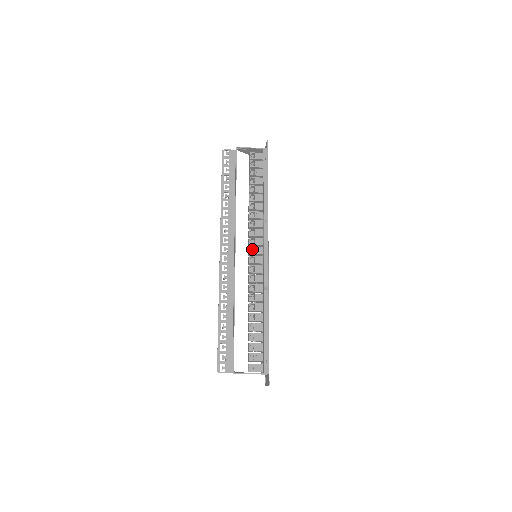
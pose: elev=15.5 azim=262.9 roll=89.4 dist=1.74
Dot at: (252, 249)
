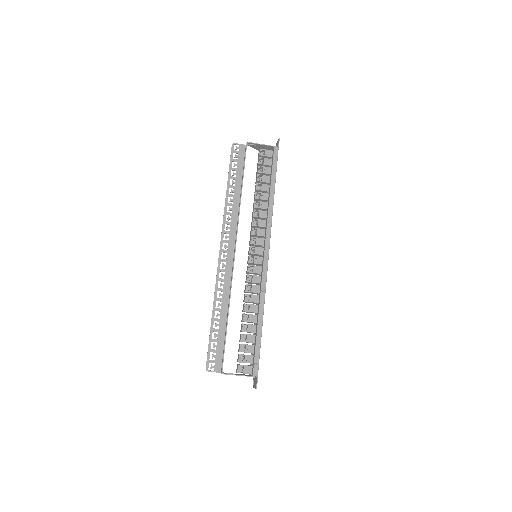
Dot at: (253, 248)
